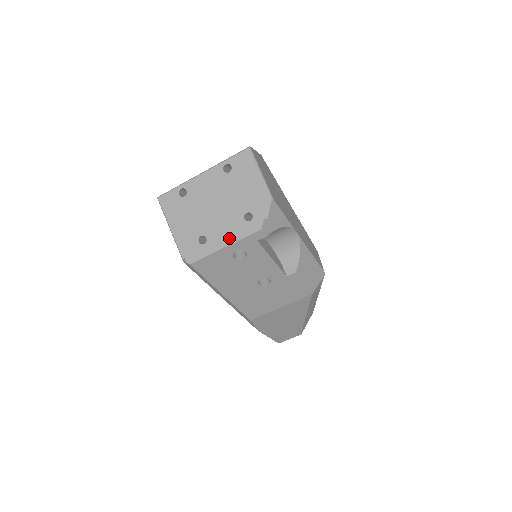
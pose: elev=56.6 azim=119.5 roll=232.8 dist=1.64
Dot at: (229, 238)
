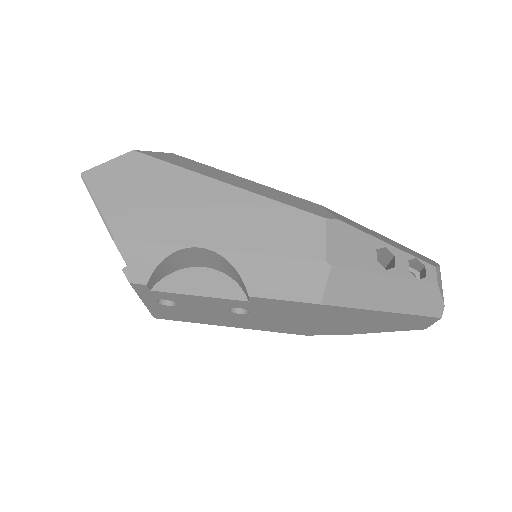
Dot at: occluded
